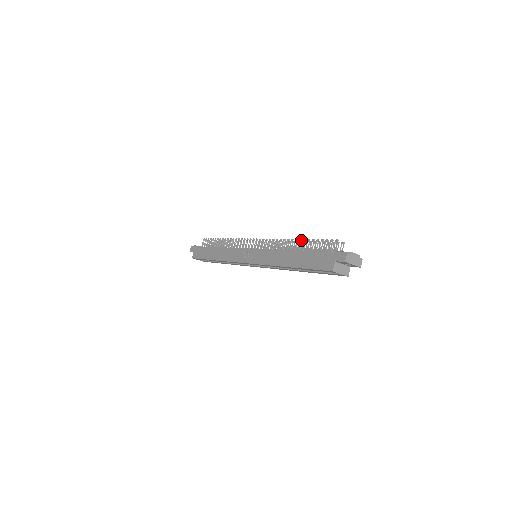
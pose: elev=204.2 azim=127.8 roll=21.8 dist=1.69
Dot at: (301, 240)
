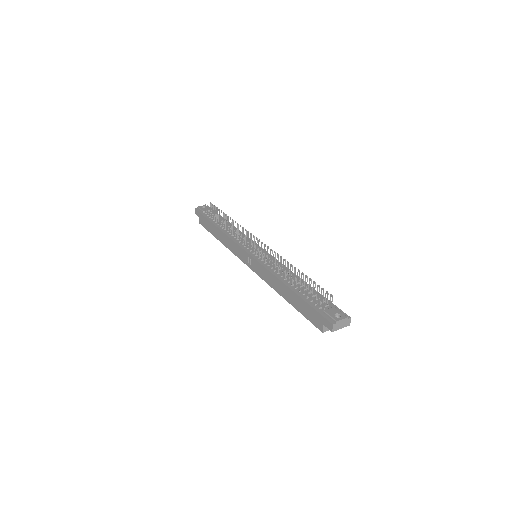
Dot at: occluded
